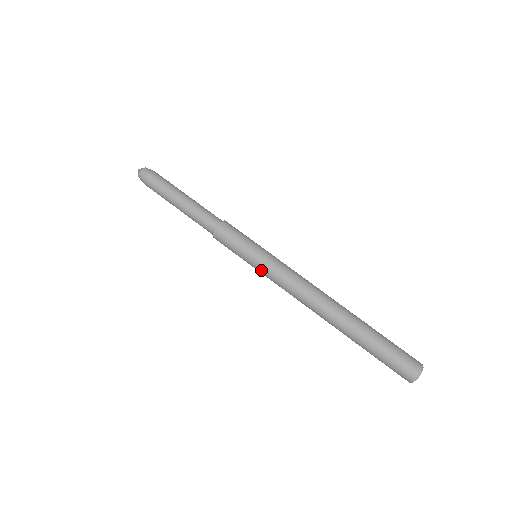
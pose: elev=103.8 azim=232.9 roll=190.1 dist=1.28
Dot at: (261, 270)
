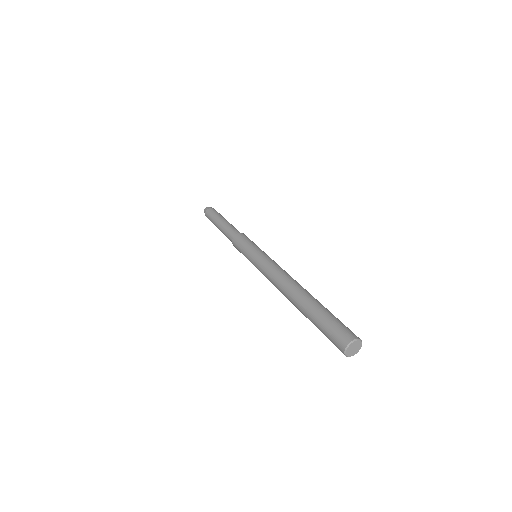
Dot at: (254, 262)
